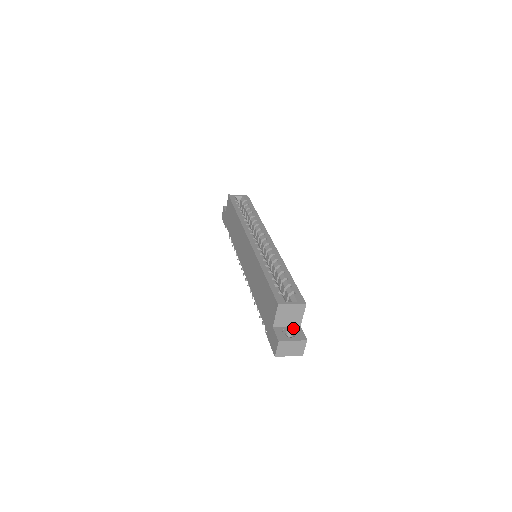
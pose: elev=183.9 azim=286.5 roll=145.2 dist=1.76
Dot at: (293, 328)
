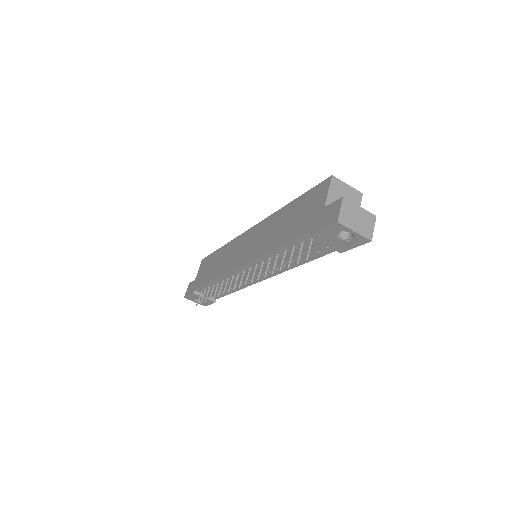
Dot at: occluded
